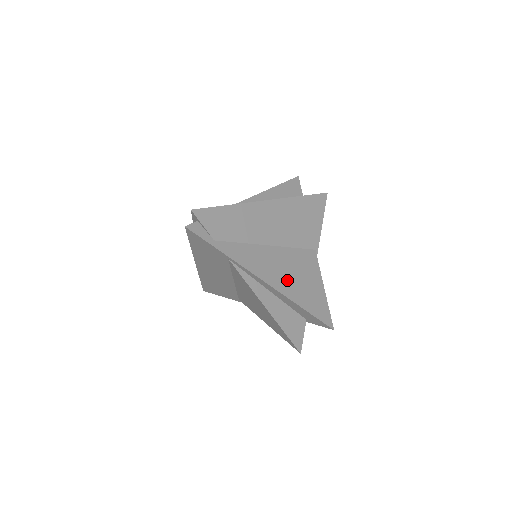
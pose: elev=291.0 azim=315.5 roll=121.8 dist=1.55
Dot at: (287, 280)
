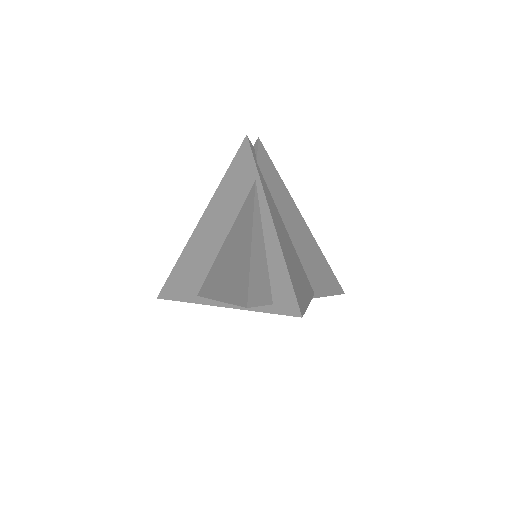
Dot at: (286, 247)
